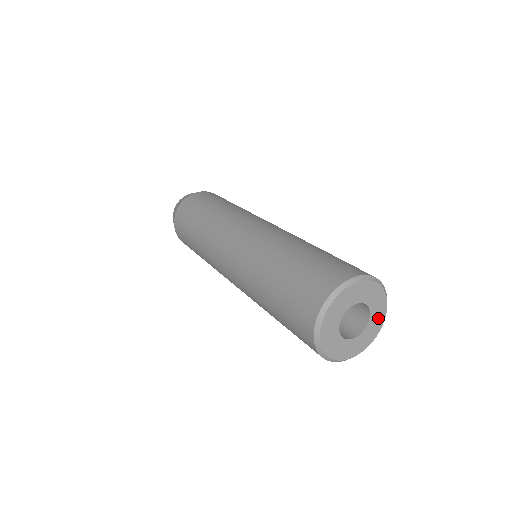
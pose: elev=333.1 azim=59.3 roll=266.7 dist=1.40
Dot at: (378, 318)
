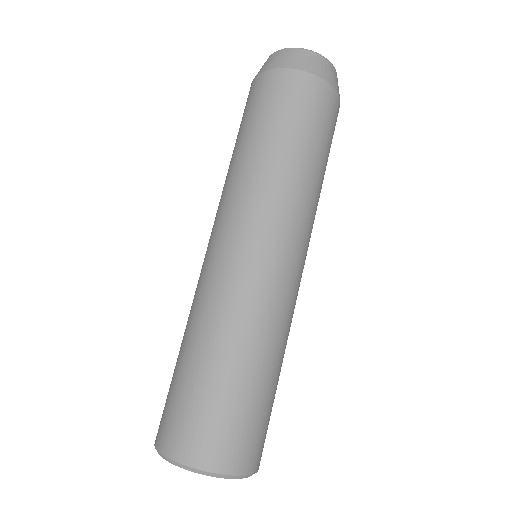
Dot at: occluded
